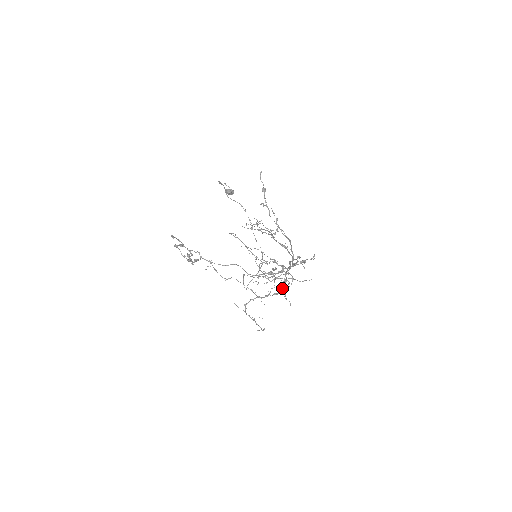
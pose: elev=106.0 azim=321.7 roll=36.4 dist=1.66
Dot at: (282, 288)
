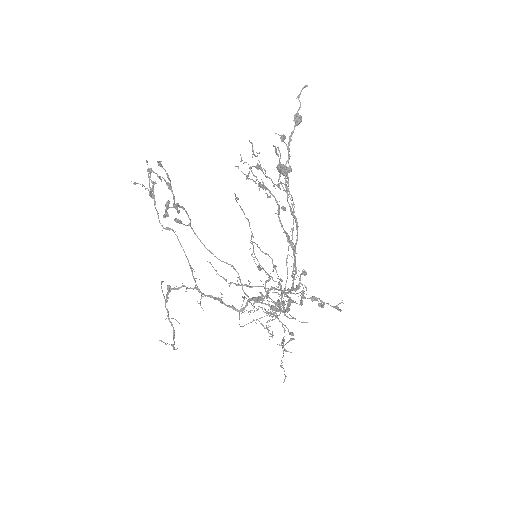
Dot at: occluded
